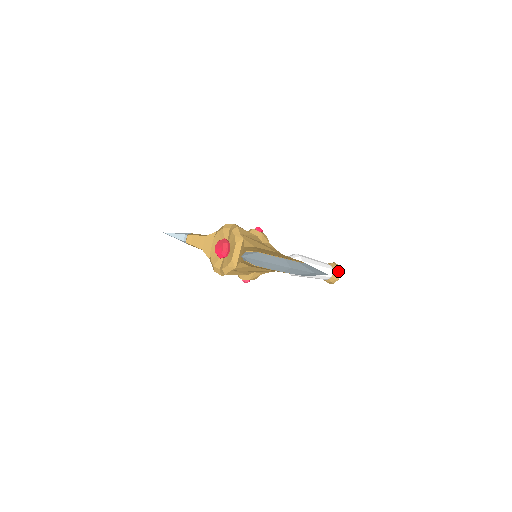
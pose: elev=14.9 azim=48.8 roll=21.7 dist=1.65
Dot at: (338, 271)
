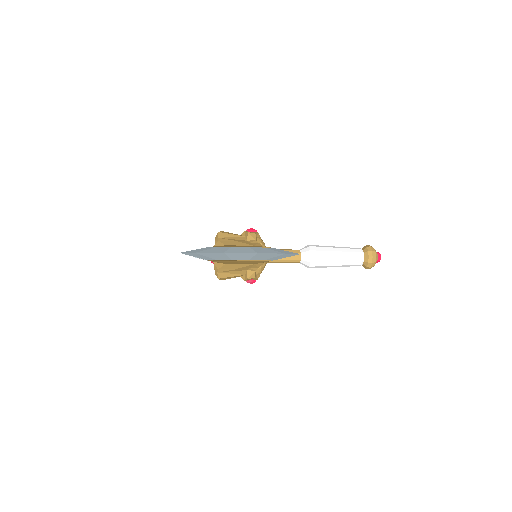
Dot at: (369, 253)
